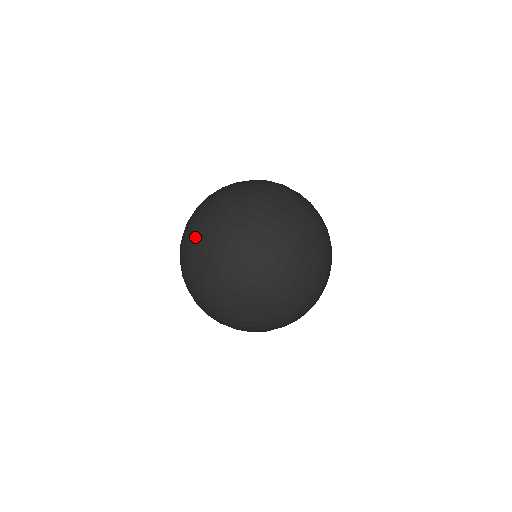
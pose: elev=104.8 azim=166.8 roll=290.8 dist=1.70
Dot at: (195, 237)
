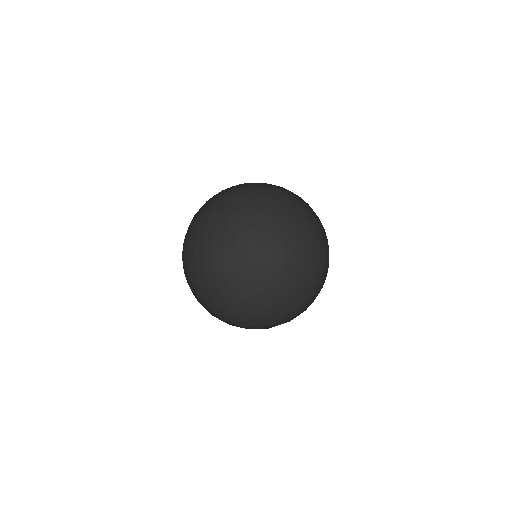
Dot at: (184, 267)
